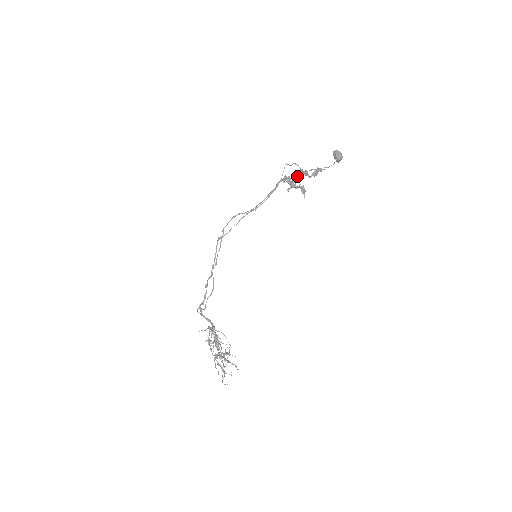
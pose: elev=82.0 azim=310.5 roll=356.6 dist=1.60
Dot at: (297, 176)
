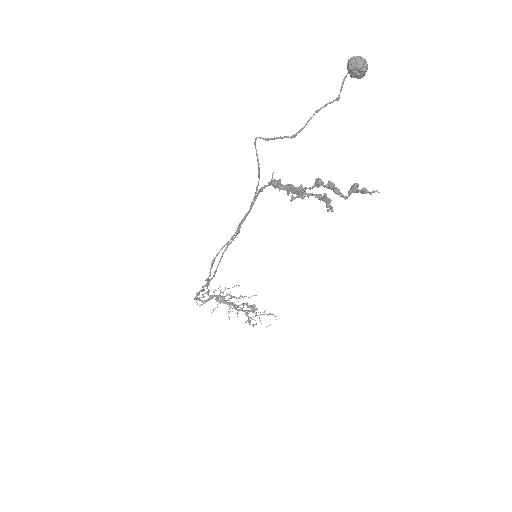
Dot at: occluded
